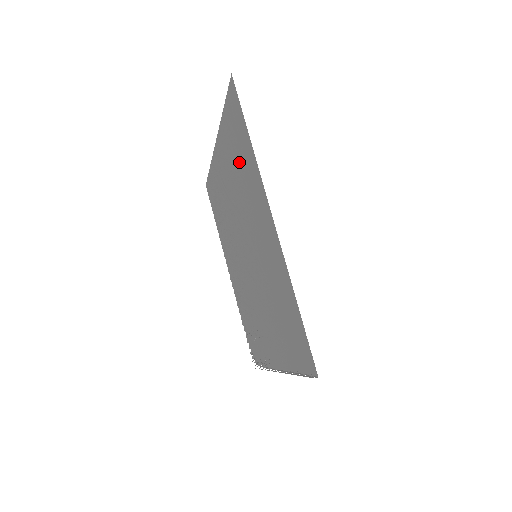
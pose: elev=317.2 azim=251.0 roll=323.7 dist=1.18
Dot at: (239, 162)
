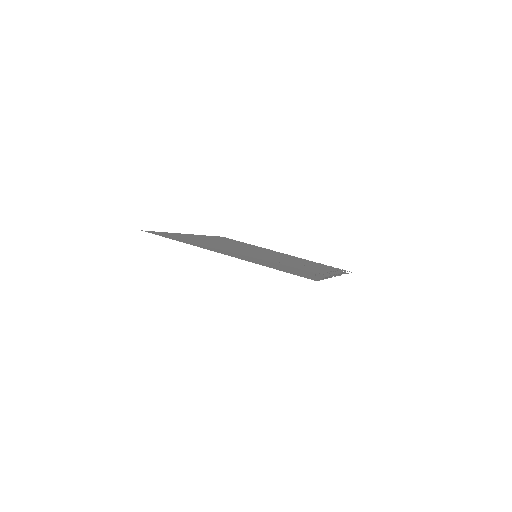
Dot at: occluded
